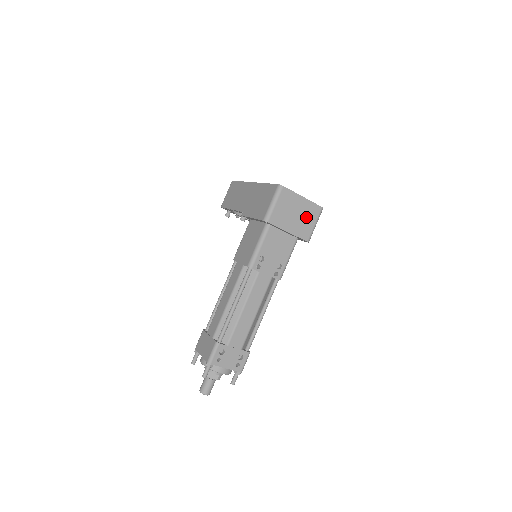
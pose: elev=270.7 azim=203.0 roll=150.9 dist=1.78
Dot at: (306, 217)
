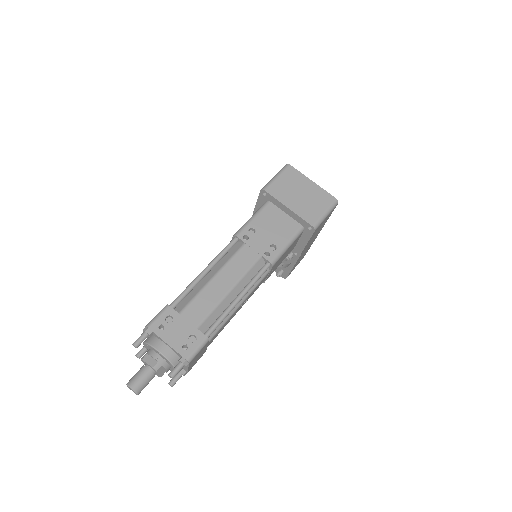
Dot at: (314, 201)
